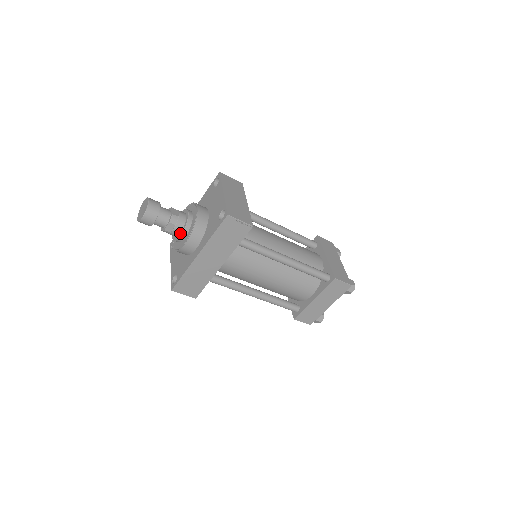
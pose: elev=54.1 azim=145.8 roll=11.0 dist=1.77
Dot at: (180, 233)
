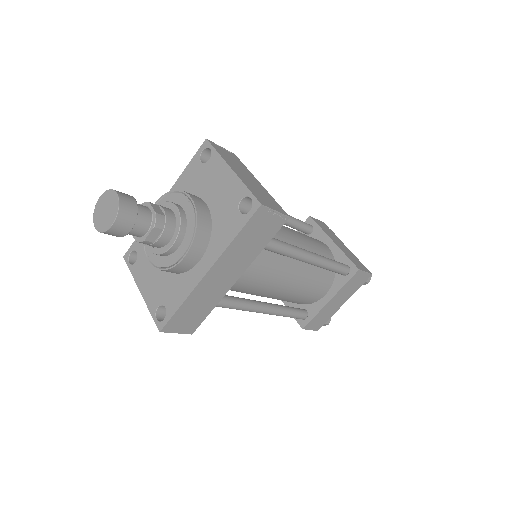
Dot at: (170, 241)
